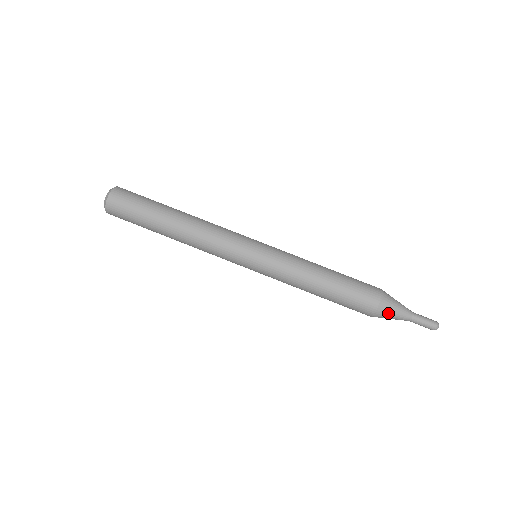
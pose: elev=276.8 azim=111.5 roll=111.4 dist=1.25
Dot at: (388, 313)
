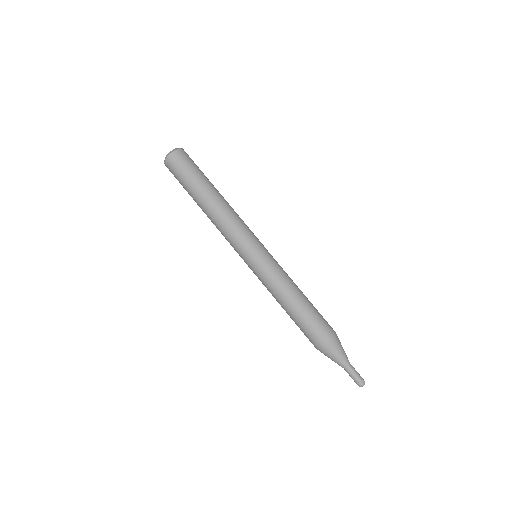
Dot at: (335, 350)
